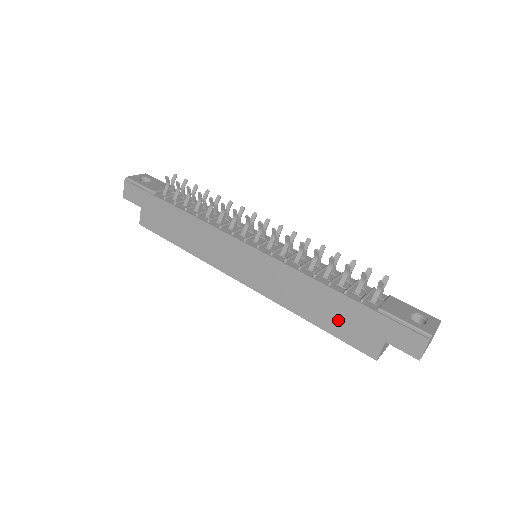
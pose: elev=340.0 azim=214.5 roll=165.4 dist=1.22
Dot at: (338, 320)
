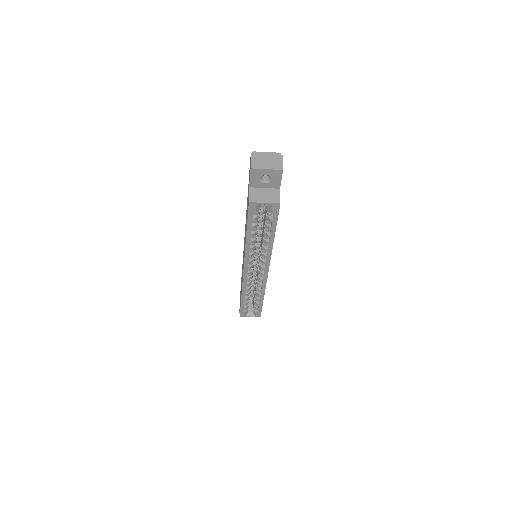
Dot at: occluded
